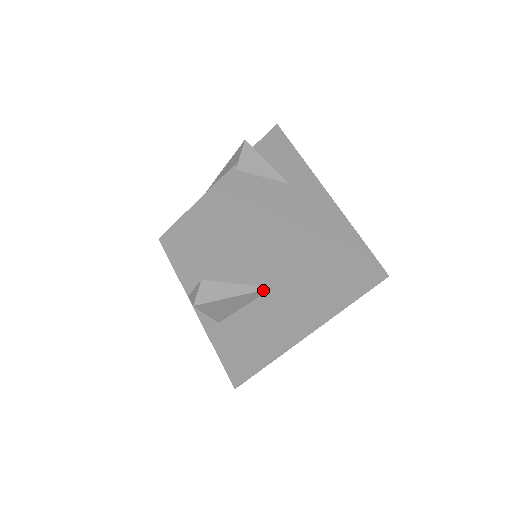
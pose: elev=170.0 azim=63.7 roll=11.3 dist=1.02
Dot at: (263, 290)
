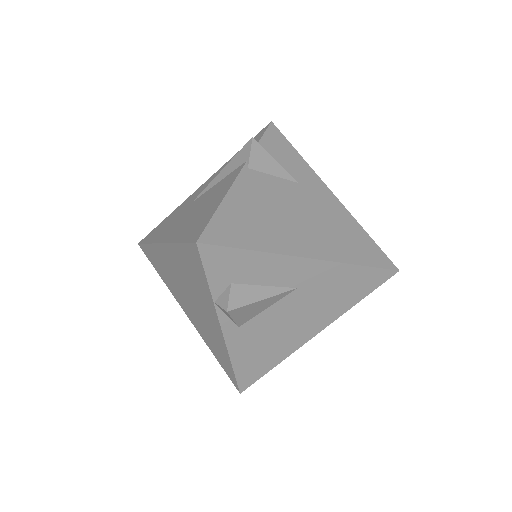
Dot at: (289, 291)
